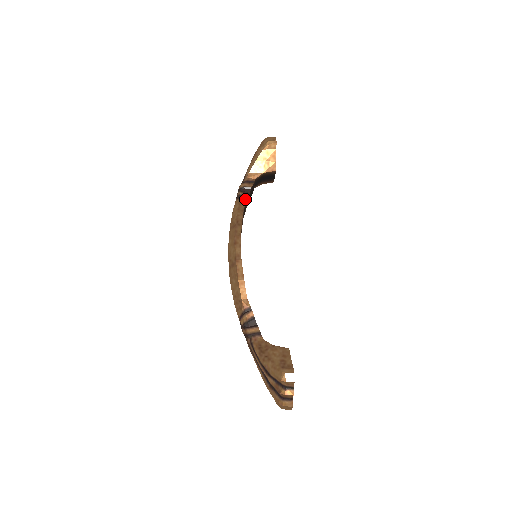
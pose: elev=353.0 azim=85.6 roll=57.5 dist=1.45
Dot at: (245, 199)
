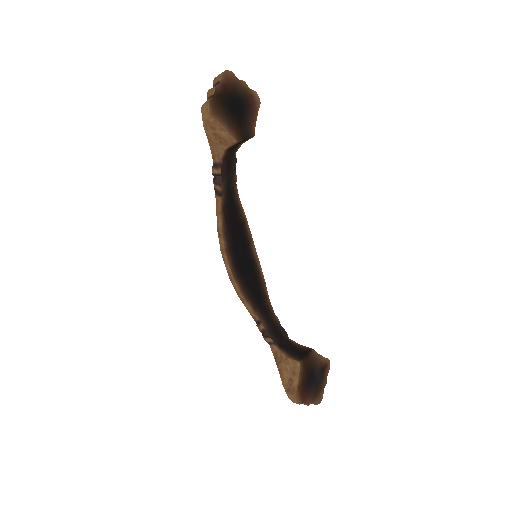
Dot at: (219, 194)
